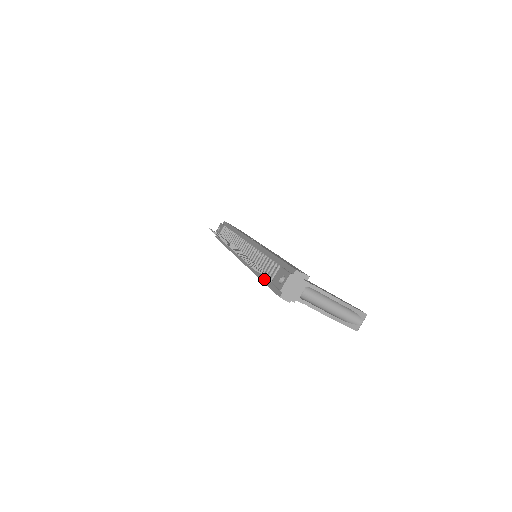
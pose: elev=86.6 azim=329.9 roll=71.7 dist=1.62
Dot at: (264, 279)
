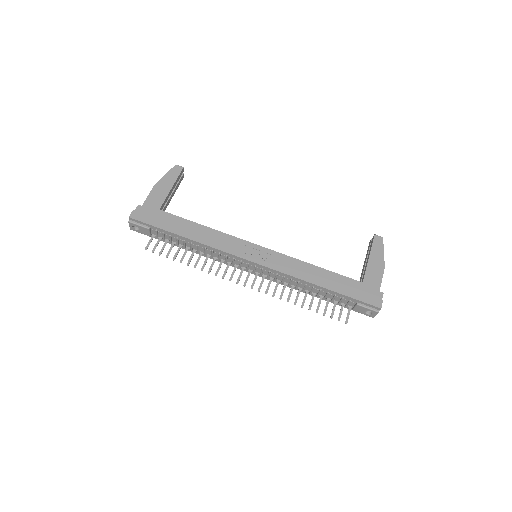
Dot at: (332, 302)
